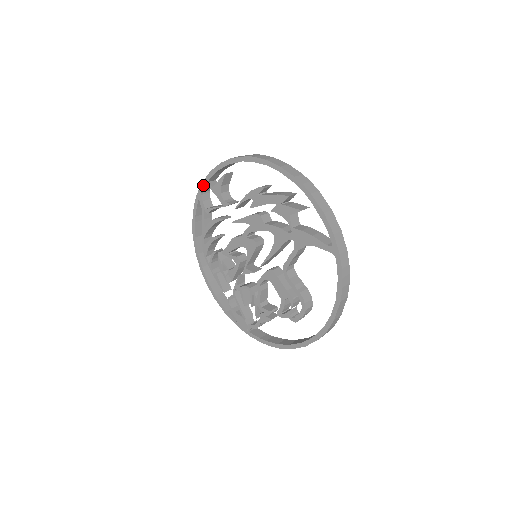
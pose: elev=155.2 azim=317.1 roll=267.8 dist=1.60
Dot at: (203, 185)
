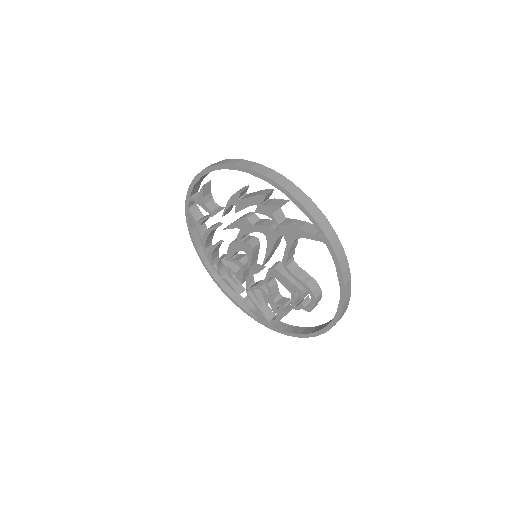
Dot at: (187, 200)
